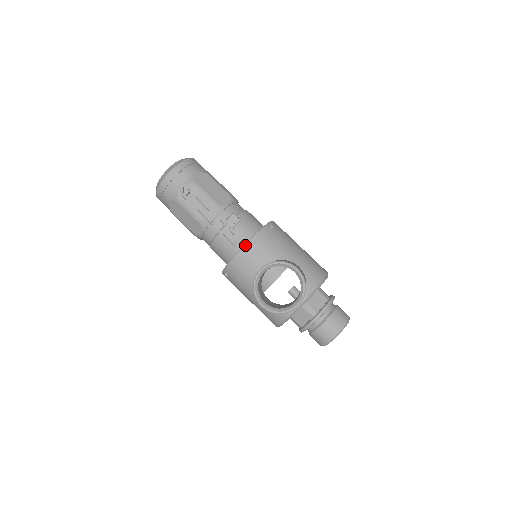
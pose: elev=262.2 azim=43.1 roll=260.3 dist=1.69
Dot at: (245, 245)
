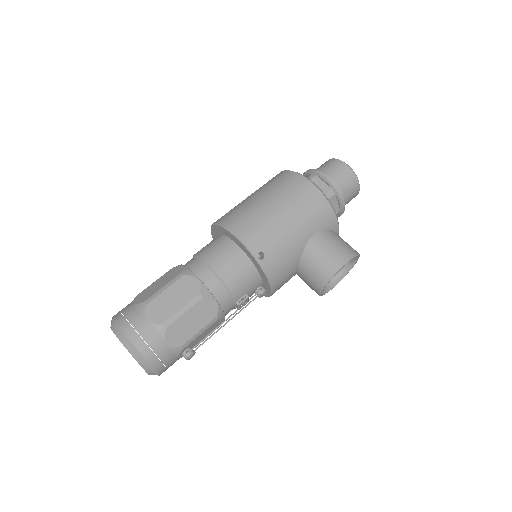
Dot at: (273, 291)
